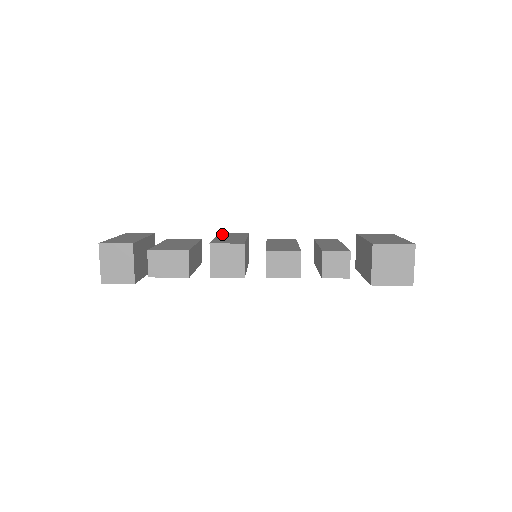
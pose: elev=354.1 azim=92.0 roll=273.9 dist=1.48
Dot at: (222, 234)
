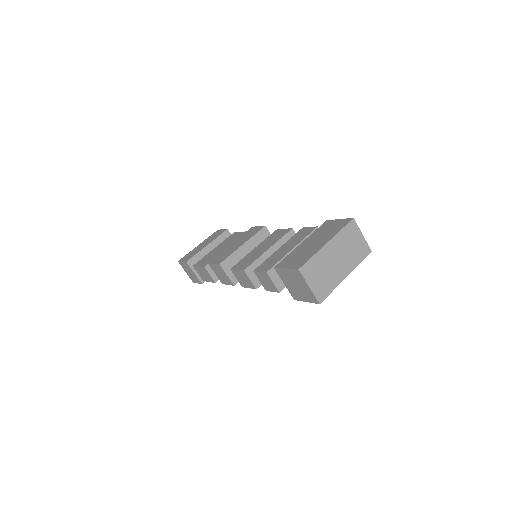
Dot at: (248, 231)
